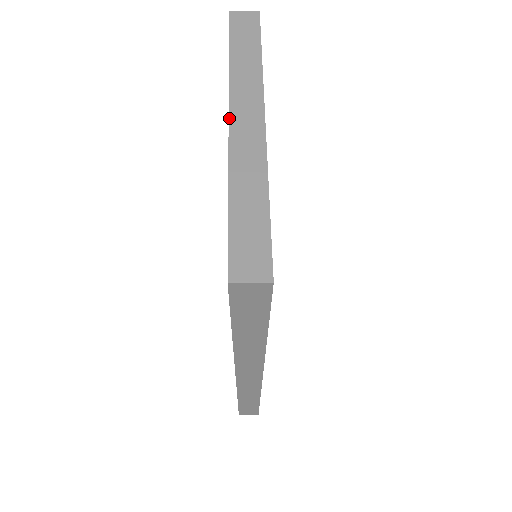
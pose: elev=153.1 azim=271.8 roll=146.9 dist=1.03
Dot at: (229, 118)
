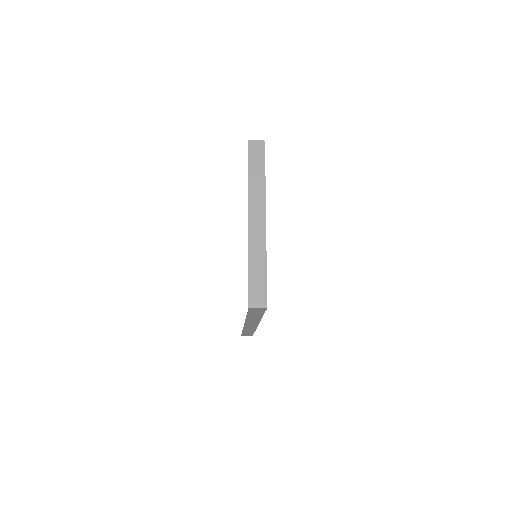
Dot at: (249, 219)
